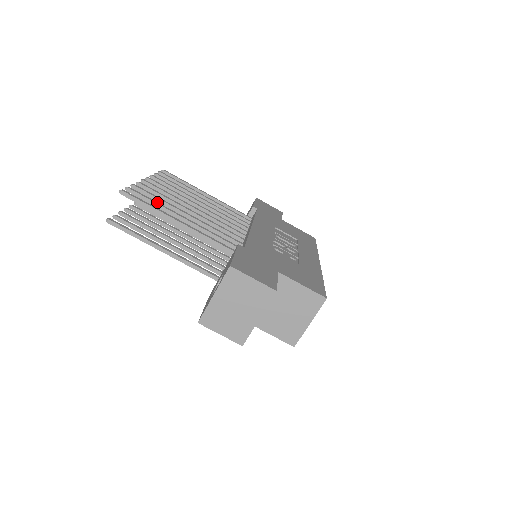
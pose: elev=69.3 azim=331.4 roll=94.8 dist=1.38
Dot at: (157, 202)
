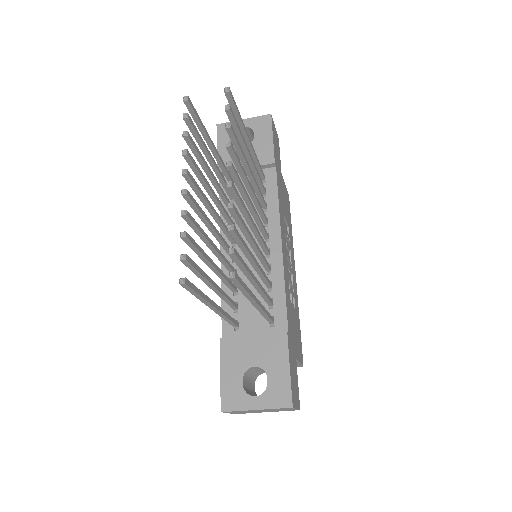
Dot at: occluded
